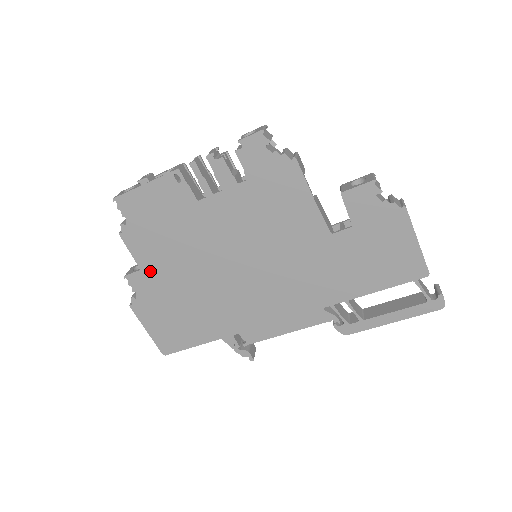
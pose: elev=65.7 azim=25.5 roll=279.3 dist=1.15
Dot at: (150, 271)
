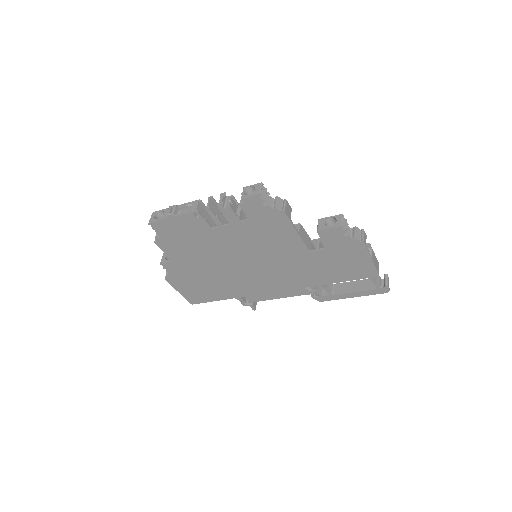
Dot at: (179, 262)
